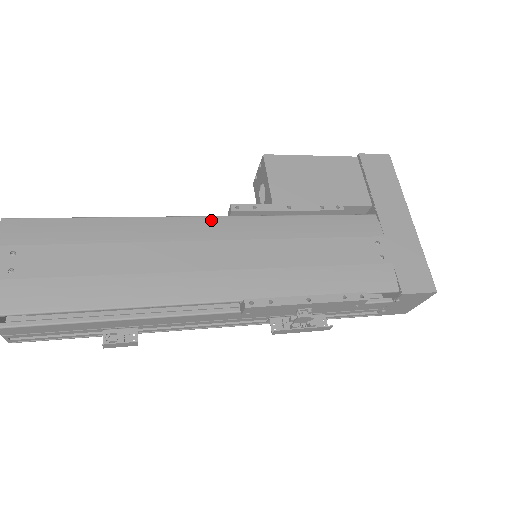
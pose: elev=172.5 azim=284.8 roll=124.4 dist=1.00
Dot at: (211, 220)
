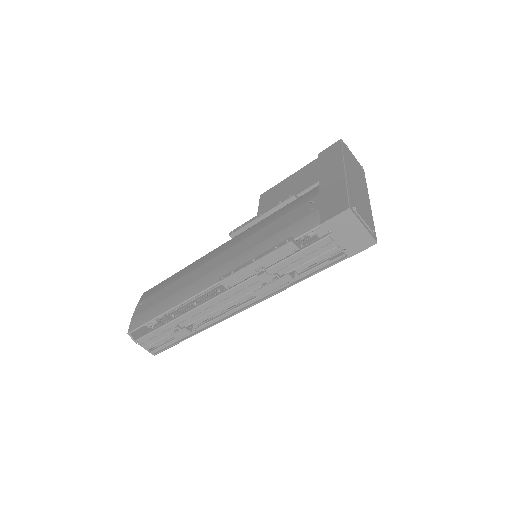
Dot at: (221, 247)
